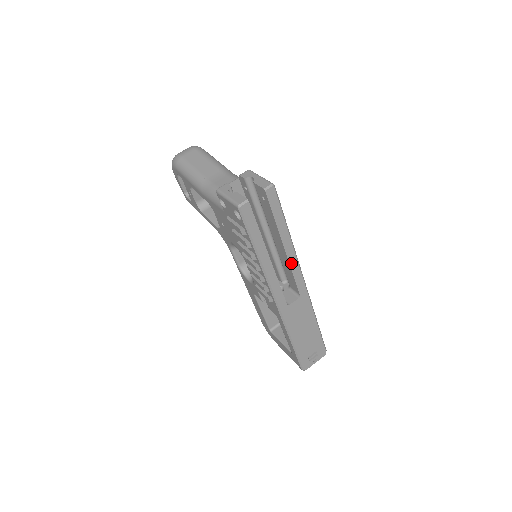
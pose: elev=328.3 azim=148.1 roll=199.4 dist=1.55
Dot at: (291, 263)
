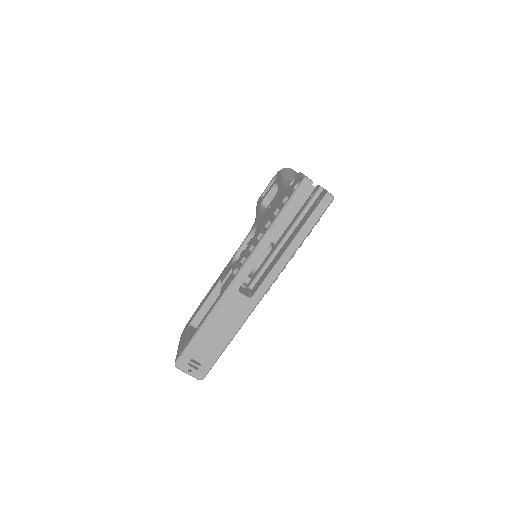
Dot at: (278, 264)
